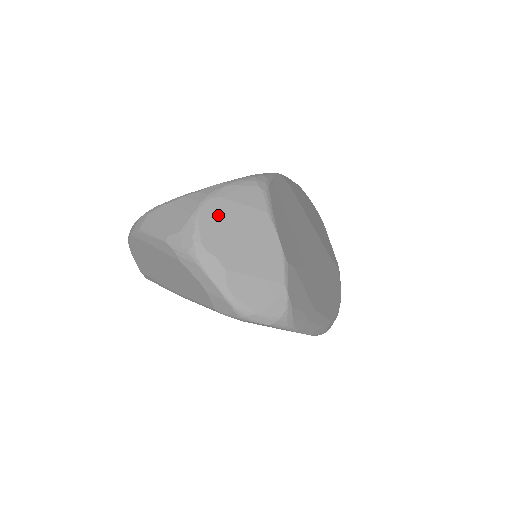
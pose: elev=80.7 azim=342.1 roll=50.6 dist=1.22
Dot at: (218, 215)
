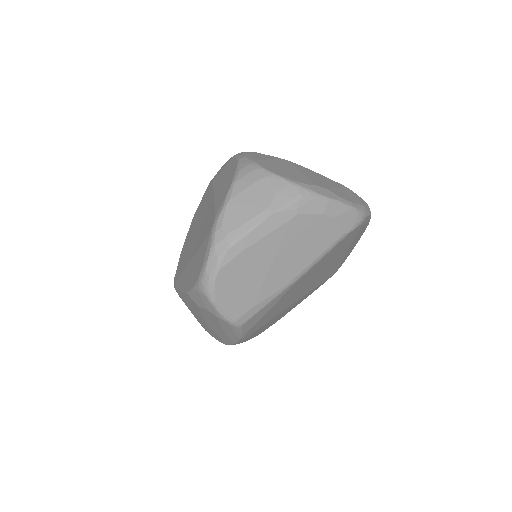
Dot at: (274, 168)
